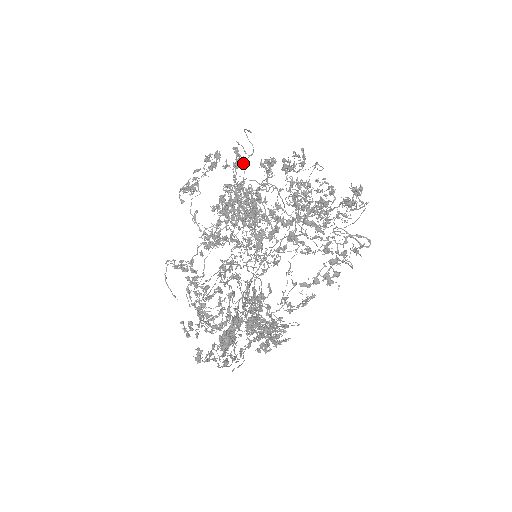
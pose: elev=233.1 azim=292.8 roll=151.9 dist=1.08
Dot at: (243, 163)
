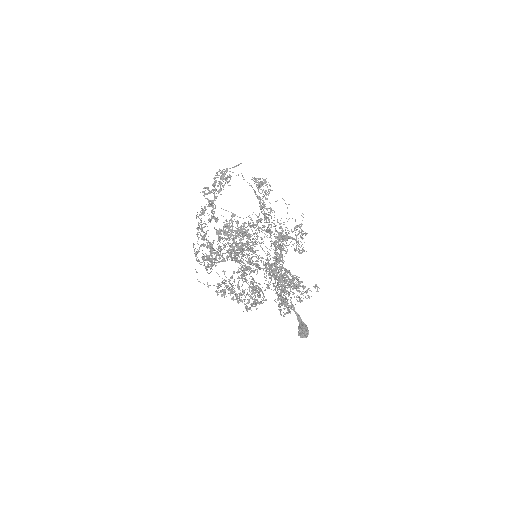
Dot at: occluded
